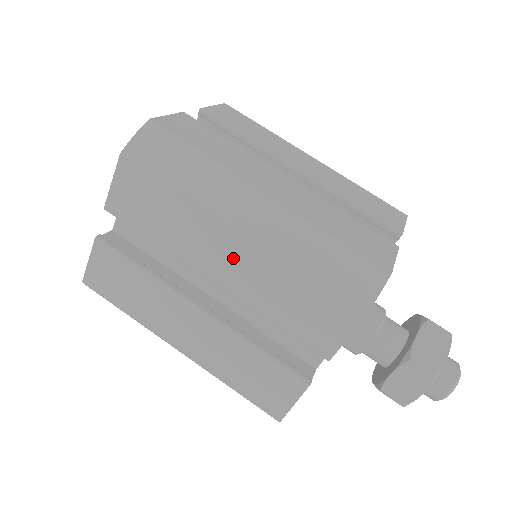
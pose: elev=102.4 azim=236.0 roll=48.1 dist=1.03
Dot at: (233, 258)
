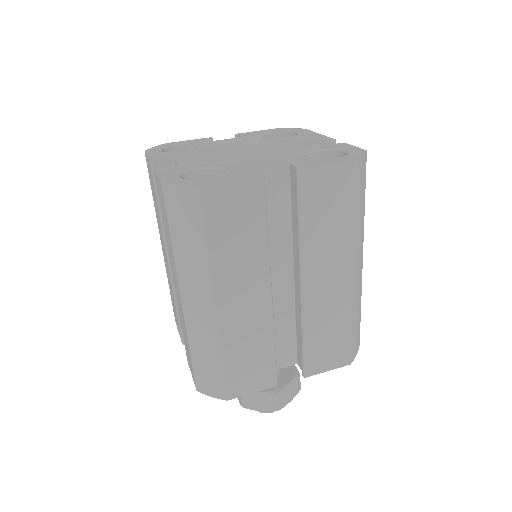
Dot at: (178, 293)
